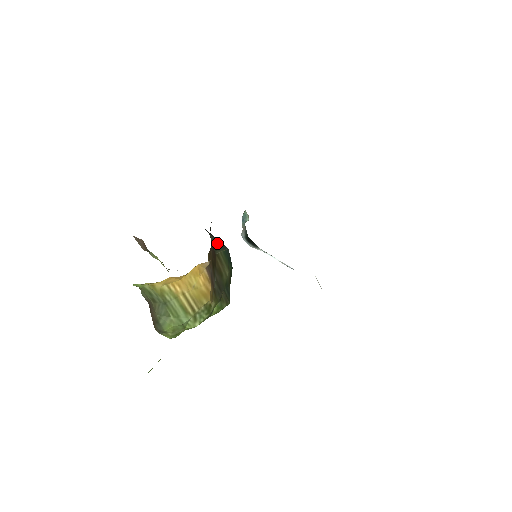
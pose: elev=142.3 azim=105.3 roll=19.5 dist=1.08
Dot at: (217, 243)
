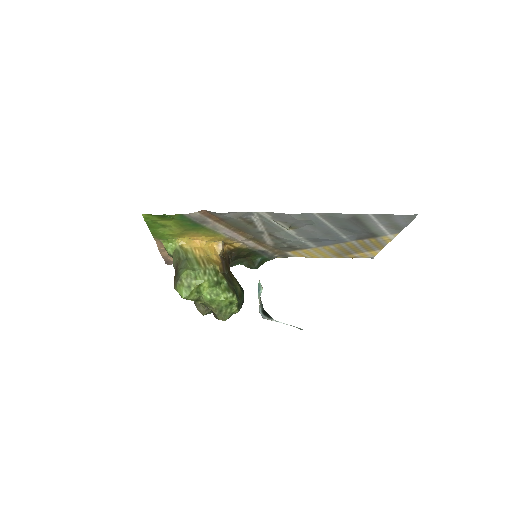
Dot at: occluded
